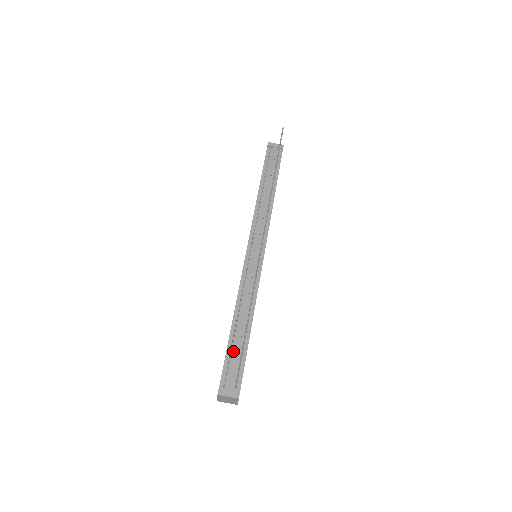
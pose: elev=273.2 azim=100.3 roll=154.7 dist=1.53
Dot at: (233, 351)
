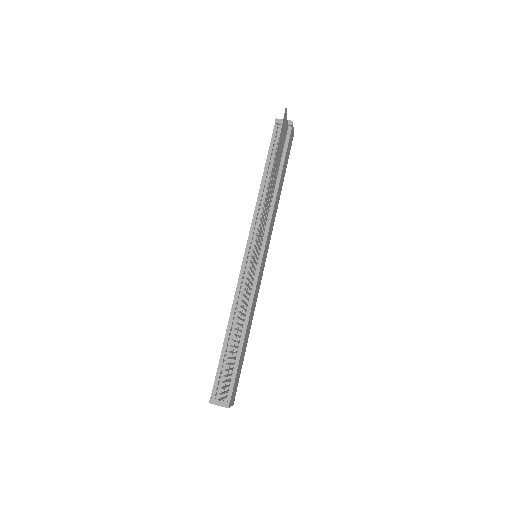
Dot at: (226, 360)
